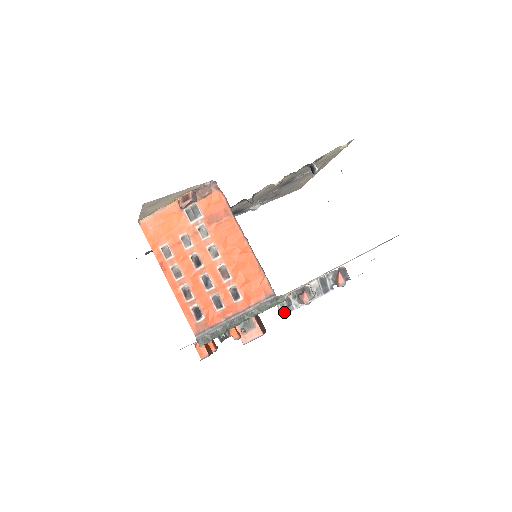
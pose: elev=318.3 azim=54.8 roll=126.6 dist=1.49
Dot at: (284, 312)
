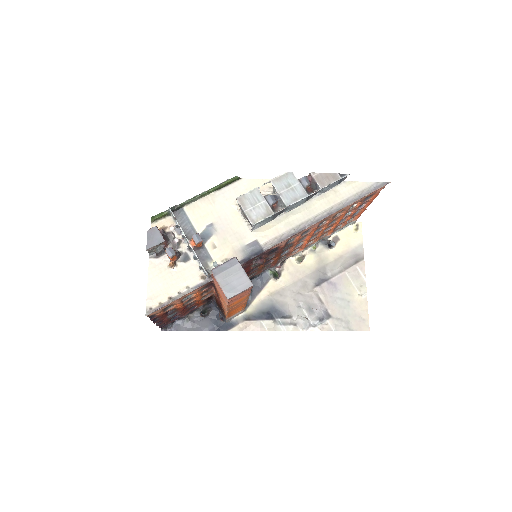
Dot at: (240, 197)
